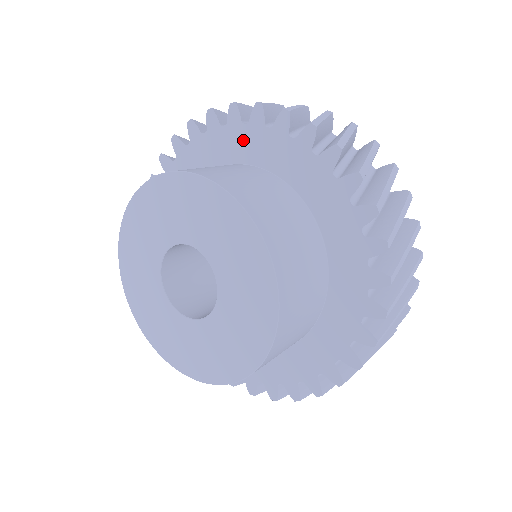
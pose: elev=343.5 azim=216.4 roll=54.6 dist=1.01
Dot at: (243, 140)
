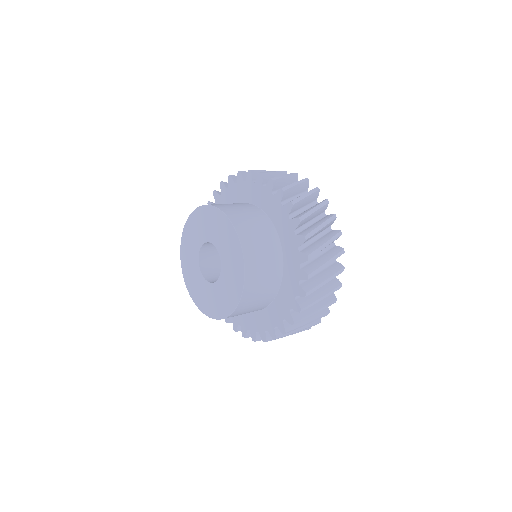
Dot at: (261, 195)
